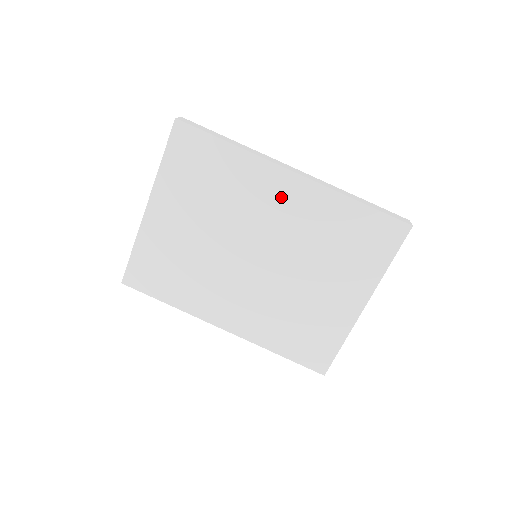
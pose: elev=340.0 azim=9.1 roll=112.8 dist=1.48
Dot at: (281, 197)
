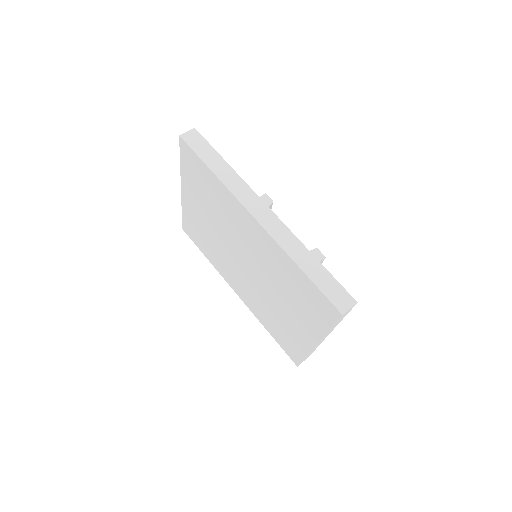
Dot at: (250, 231)
